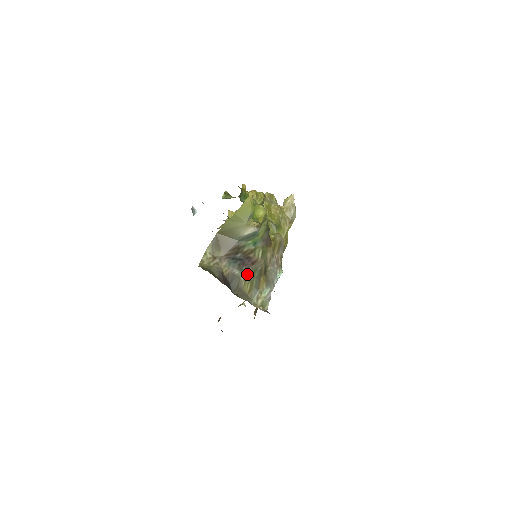
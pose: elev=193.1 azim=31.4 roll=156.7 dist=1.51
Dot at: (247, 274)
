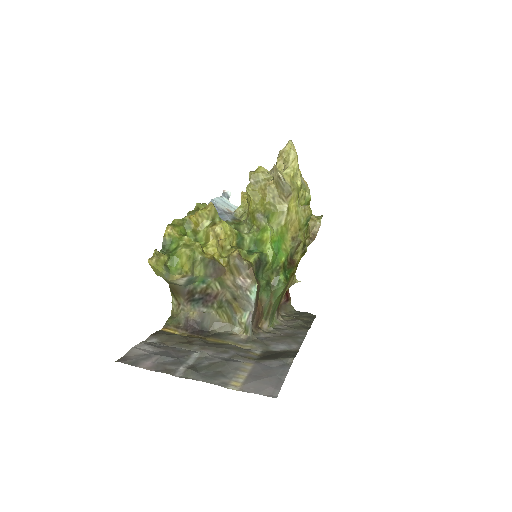
Dot at: (216, 308)
